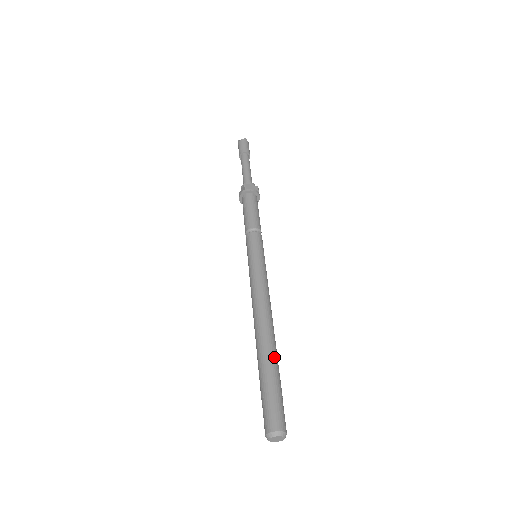
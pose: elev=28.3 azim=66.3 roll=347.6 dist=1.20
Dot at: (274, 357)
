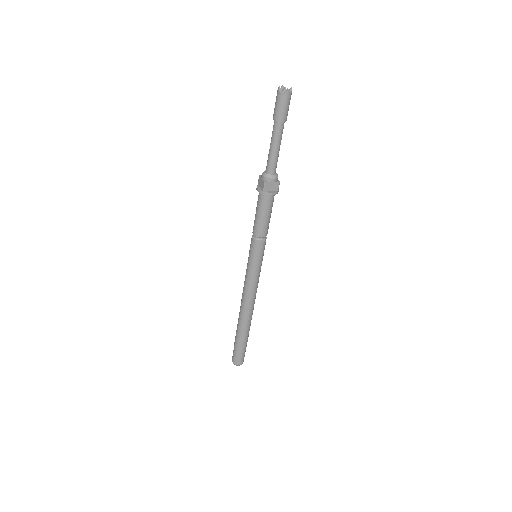
Dot at: (247, 333)
